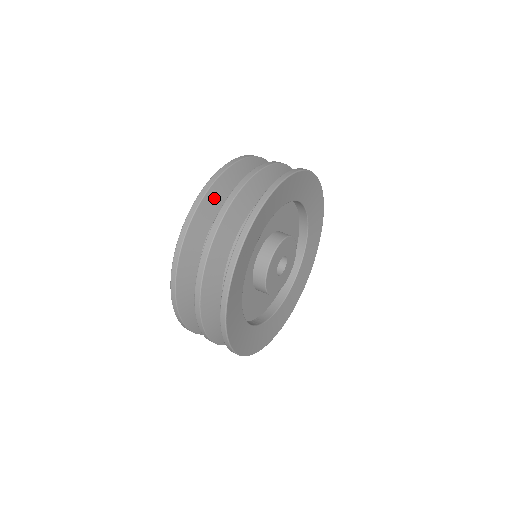
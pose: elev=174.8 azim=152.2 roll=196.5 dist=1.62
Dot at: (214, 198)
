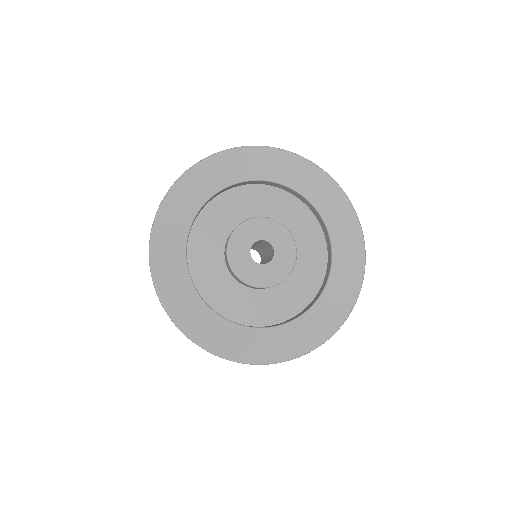
Dot at: occluded
